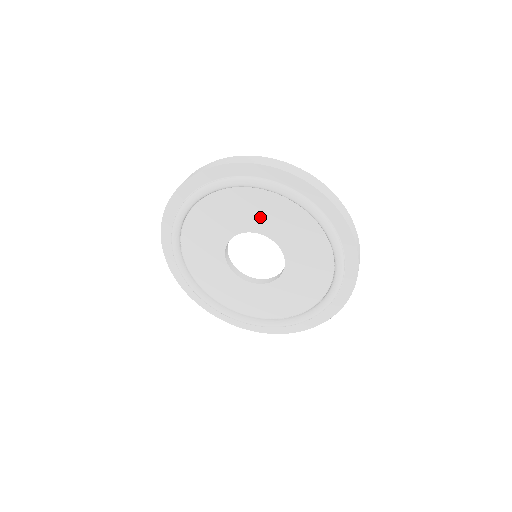
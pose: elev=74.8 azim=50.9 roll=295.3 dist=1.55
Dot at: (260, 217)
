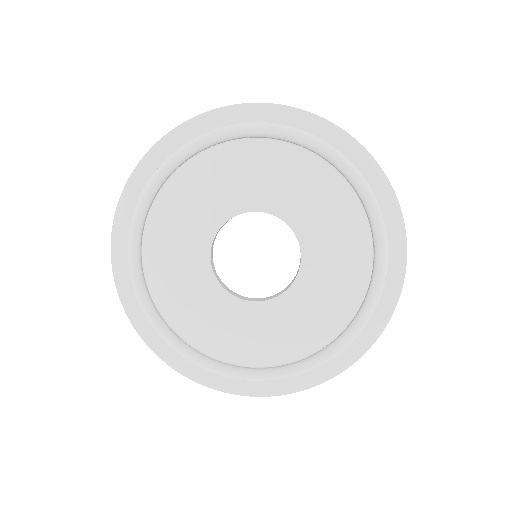
Dot at: (322, 227)
